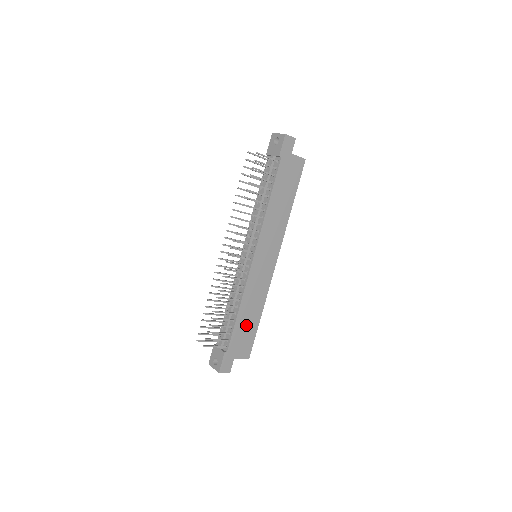
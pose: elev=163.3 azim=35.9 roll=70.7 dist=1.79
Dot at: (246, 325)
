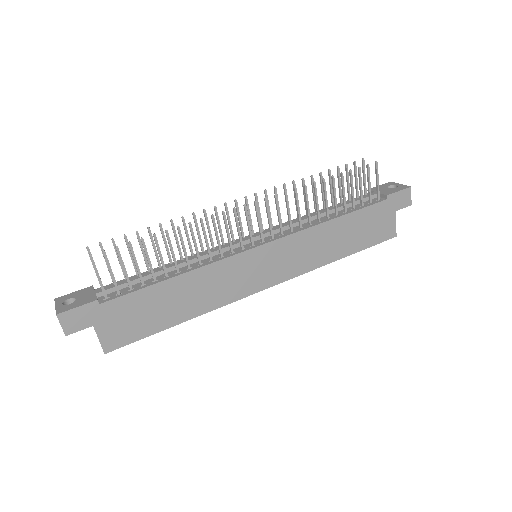
Dot at: (158, 306)
